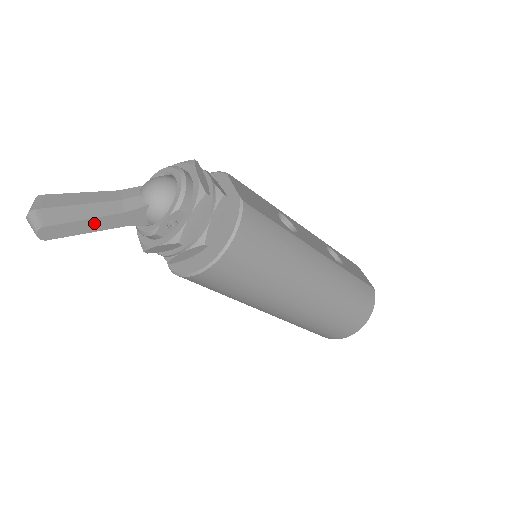
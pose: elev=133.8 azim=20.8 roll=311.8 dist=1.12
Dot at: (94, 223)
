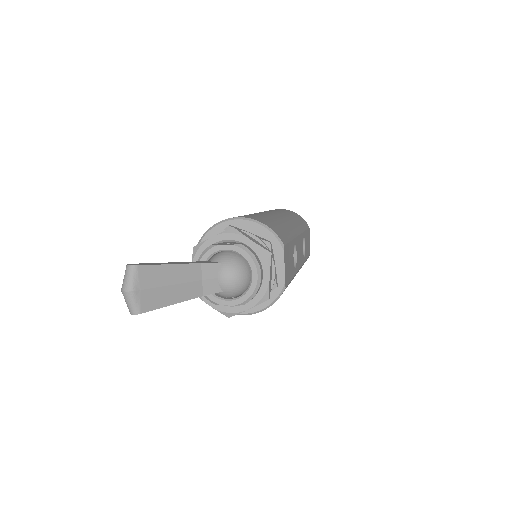
Dot at: (176, 302)
